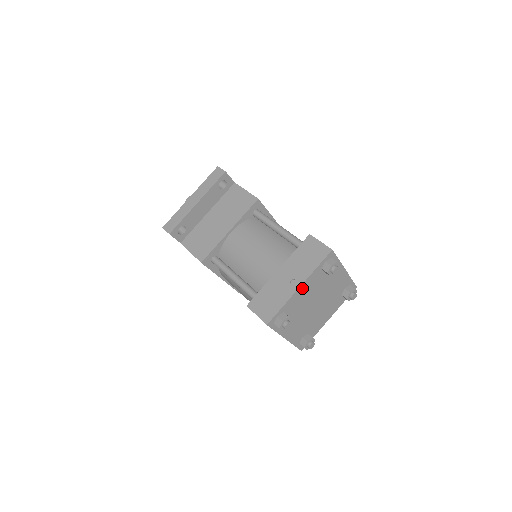
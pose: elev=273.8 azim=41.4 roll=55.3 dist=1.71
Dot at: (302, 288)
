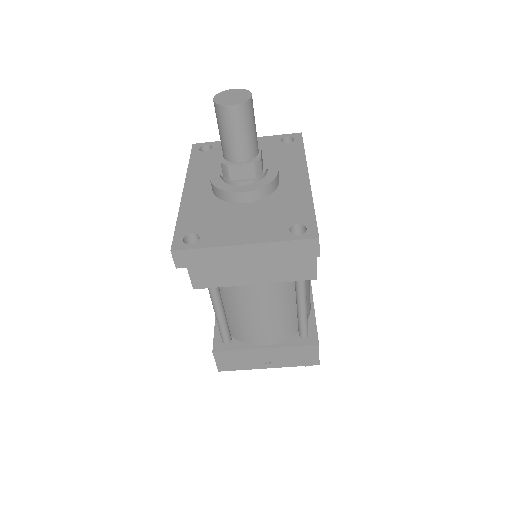
Dot at: occluded
